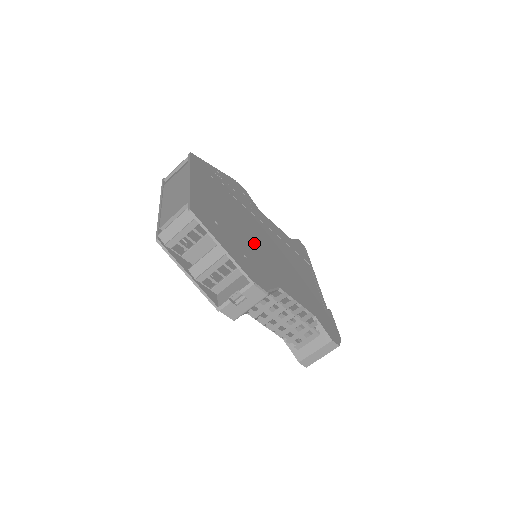
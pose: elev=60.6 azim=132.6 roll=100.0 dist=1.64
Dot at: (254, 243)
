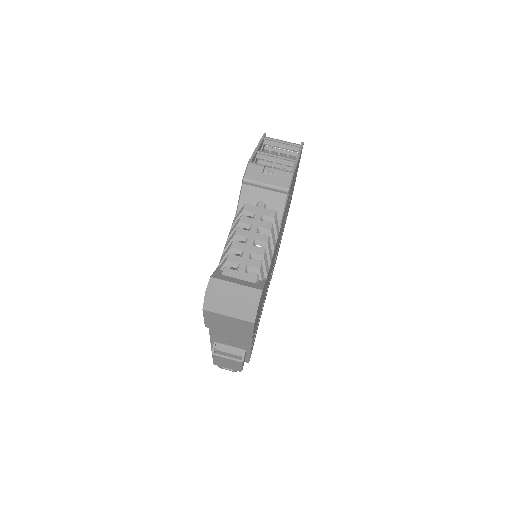
Dot at: occluded
